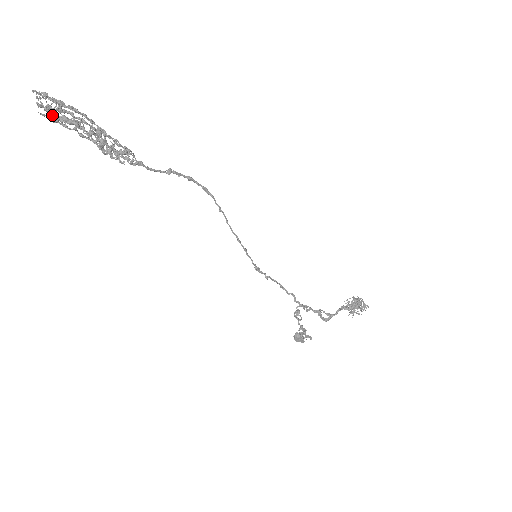
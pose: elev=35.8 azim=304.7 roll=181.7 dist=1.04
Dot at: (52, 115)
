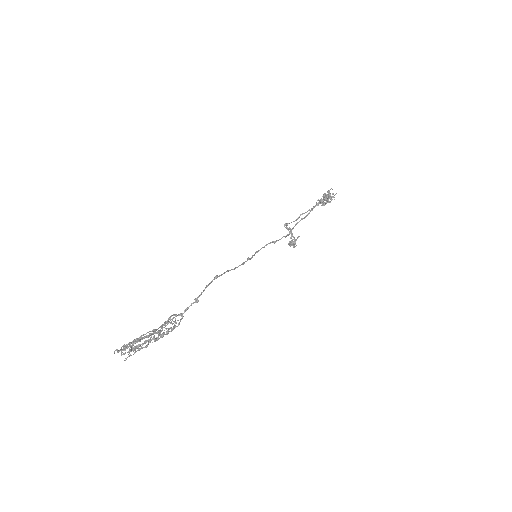
Dot at: occluded
